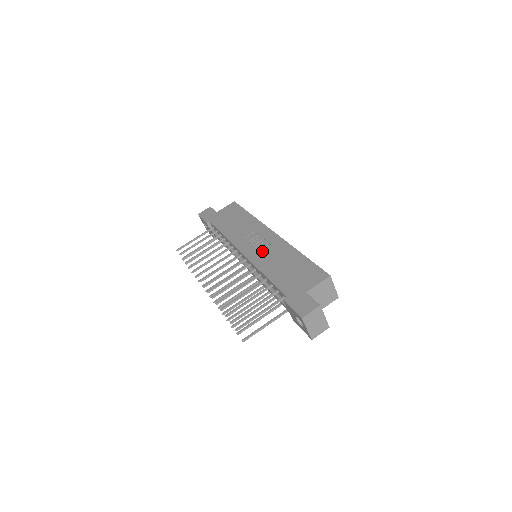
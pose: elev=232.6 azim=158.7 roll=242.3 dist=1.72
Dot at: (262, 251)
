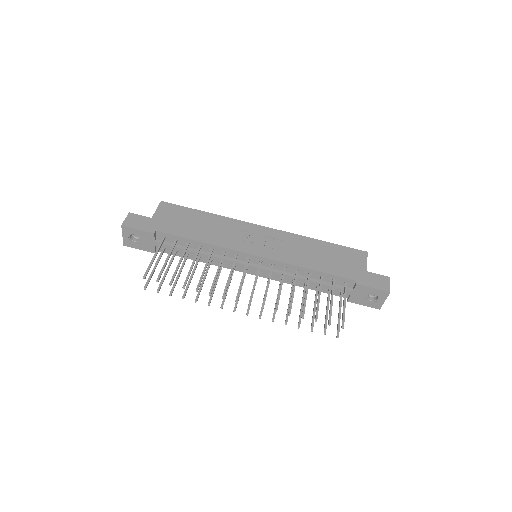
Dot at: (277, 248)
